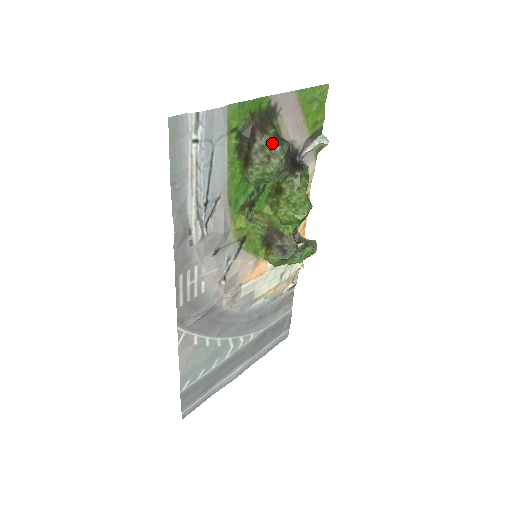
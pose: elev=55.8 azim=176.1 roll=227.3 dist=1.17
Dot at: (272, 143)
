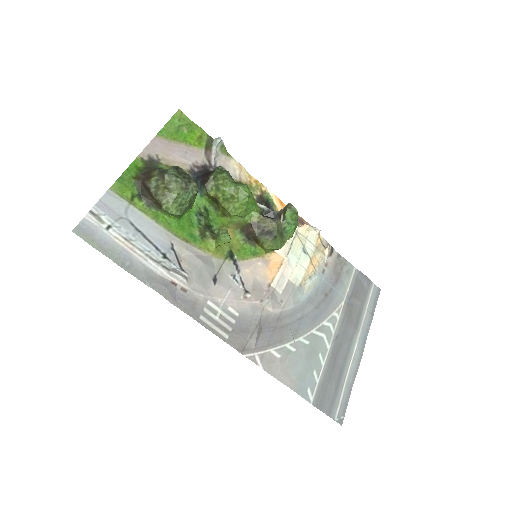
Dot at: (161, 178)
